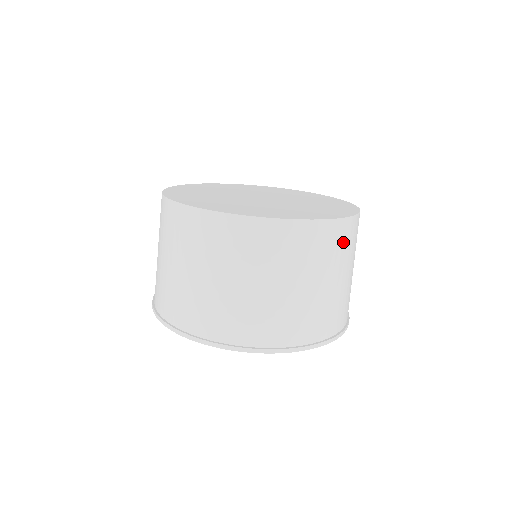
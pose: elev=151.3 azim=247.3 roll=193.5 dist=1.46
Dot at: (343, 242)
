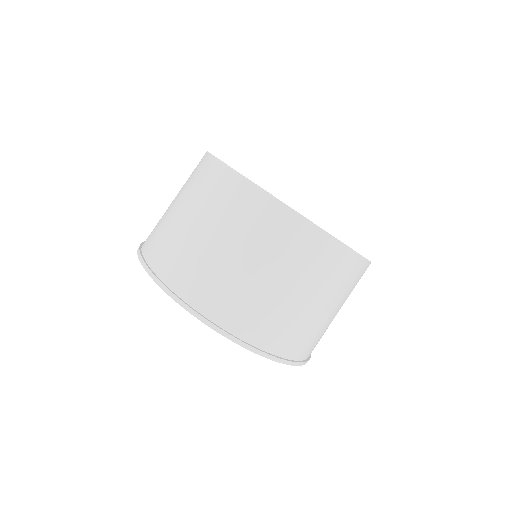
Dot at: (293, 243)
